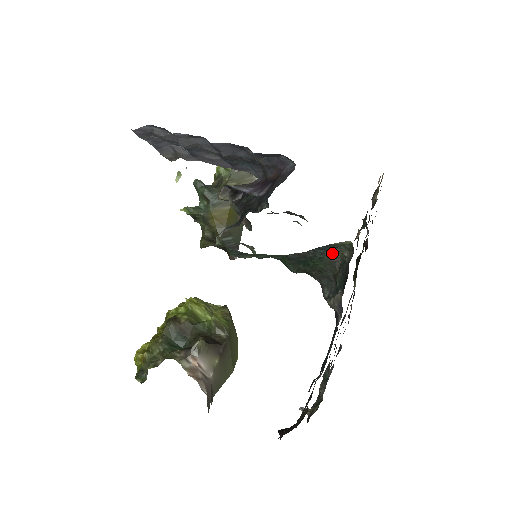
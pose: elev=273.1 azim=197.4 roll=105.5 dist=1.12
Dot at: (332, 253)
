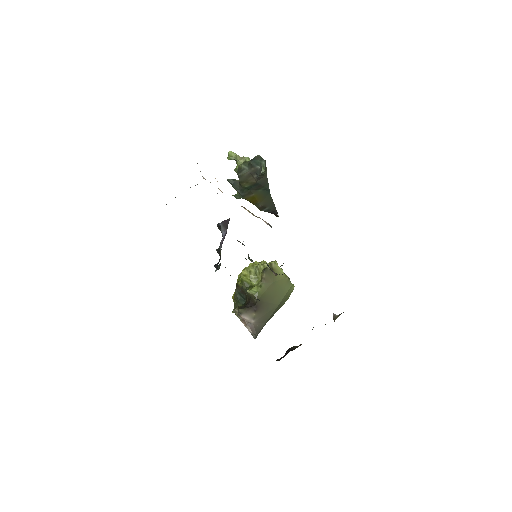
Dot at: occluded
